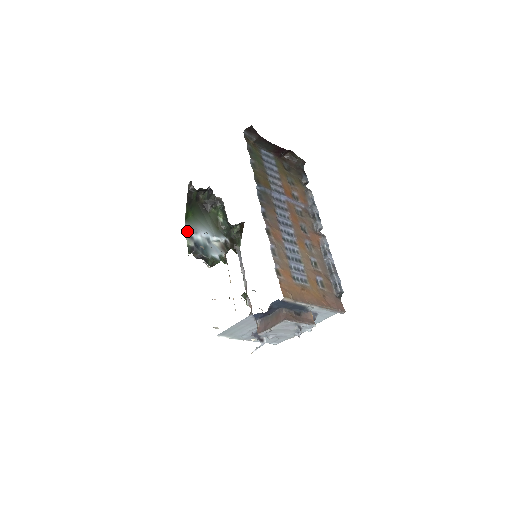
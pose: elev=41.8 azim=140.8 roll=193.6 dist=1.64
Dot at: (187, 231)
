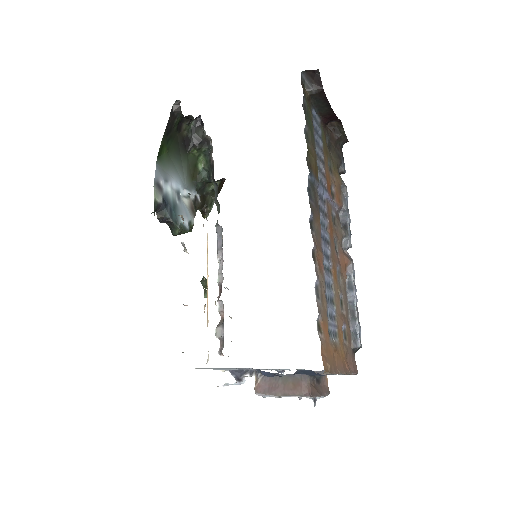
Dot at: (156, 176)
